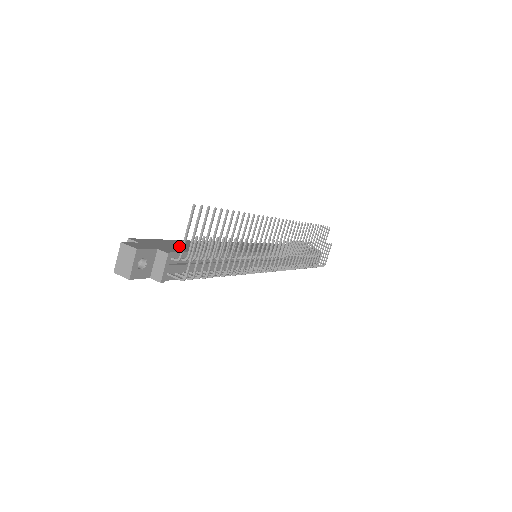
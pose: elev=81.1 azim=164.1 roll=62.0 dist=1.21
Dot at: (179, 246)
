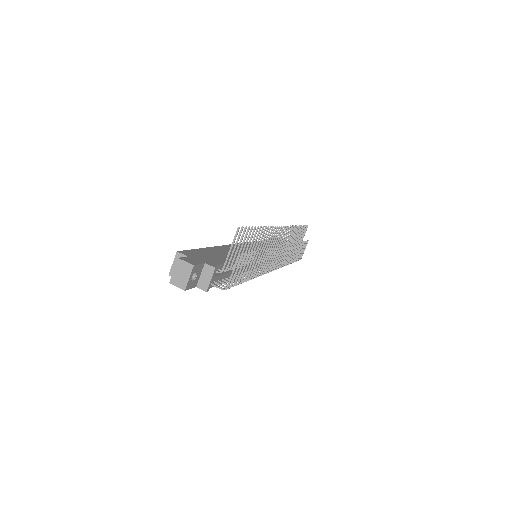
Dot at: (213, 256)
